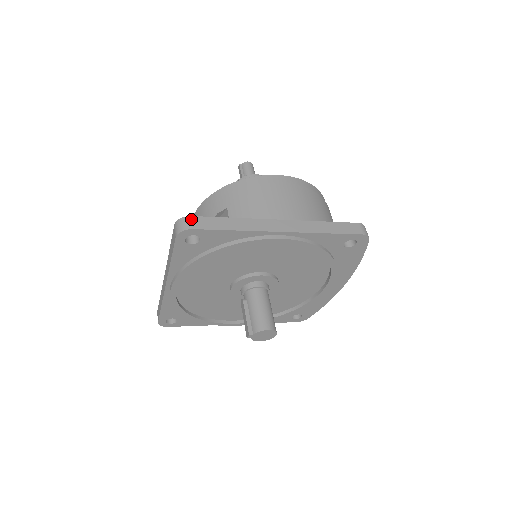
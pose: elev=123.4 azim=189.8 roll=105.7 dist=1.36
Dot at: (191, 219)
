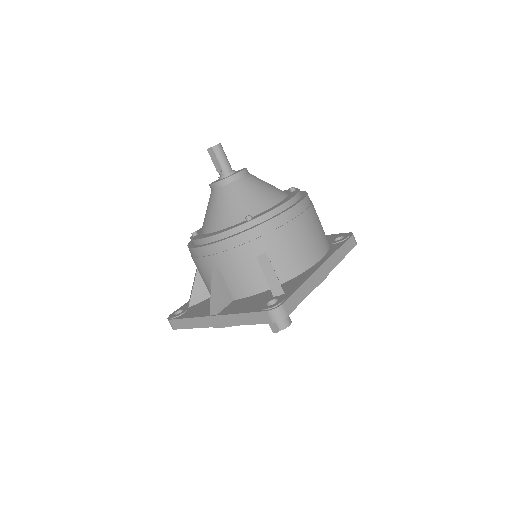
Dot at: (284, 307)
